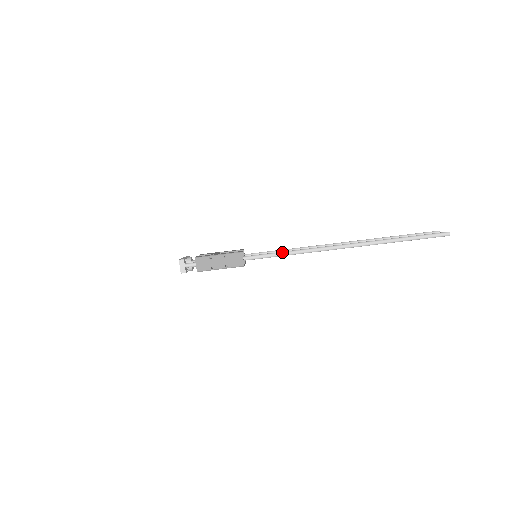
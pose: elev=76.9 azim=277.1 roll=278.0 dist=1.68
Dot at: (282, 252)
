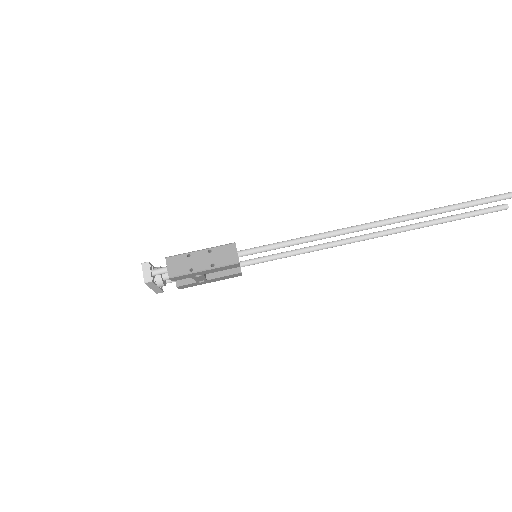
Dot at: (293, 239)
